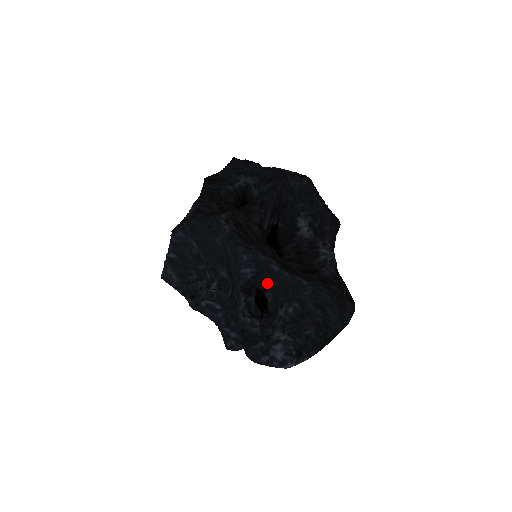
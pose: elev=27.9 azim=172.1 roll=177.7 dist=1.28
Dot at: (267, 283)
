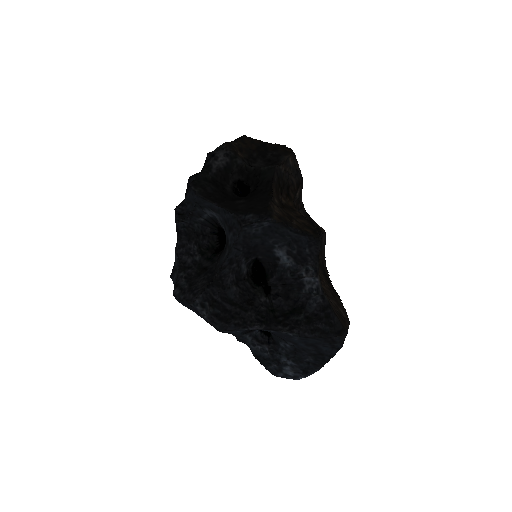
Dot at: occluded
